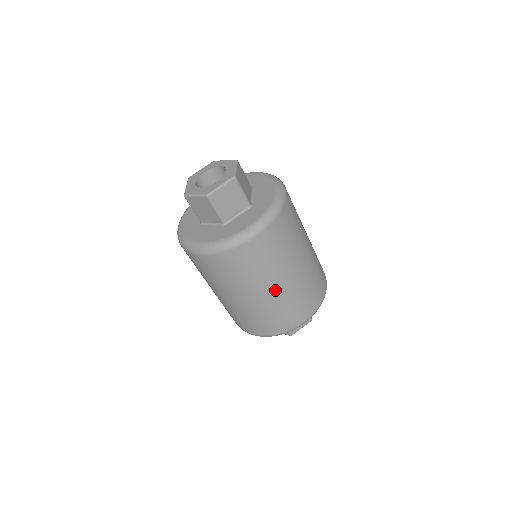
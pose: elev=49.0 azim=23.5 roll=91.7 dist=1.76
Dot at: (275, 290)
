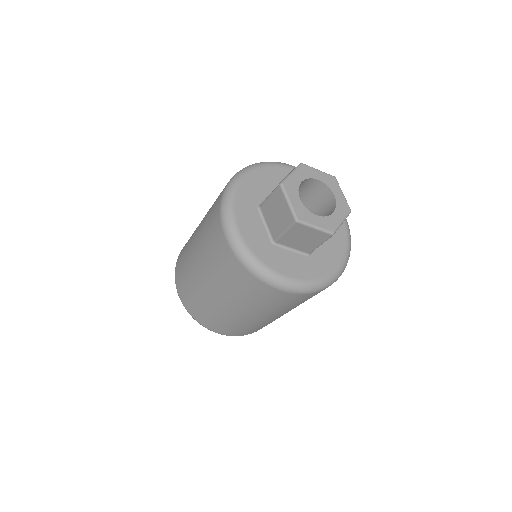
Dot at: (237, 313)
